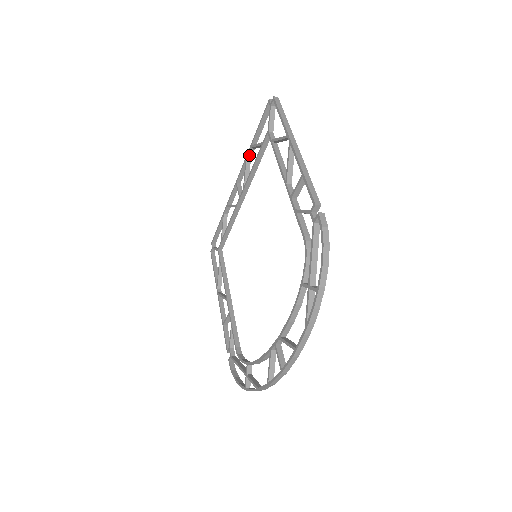
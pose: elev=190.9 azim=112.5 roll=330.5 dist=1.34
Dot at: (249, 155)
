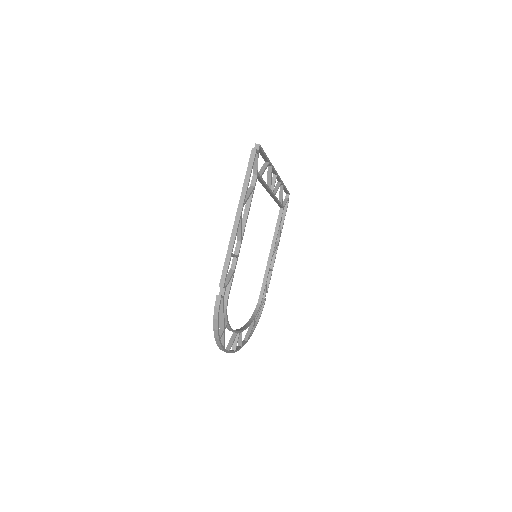
Dot at: (269, 165)
